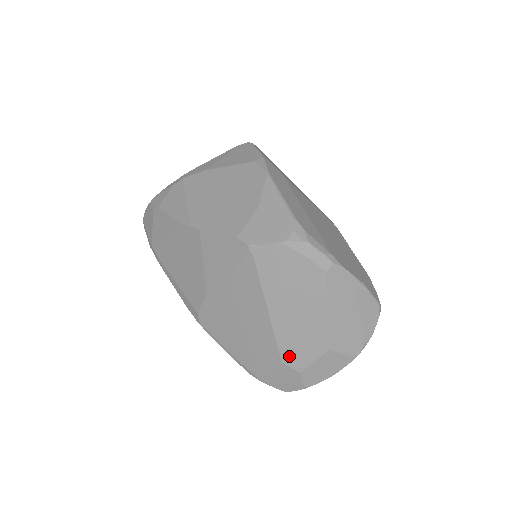
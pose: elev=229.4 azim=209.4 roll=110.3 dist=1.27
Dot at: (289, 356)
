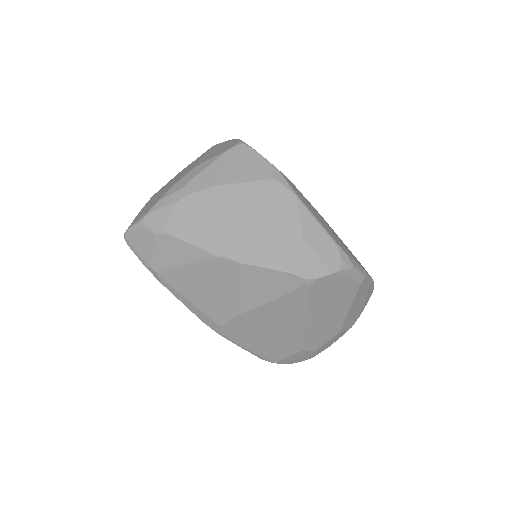
Dot at: (310, 344)
